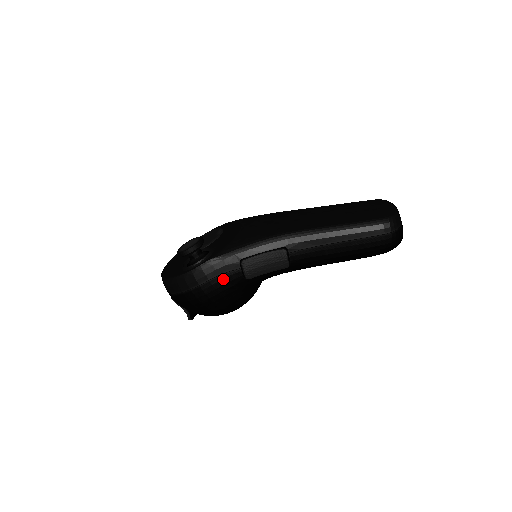
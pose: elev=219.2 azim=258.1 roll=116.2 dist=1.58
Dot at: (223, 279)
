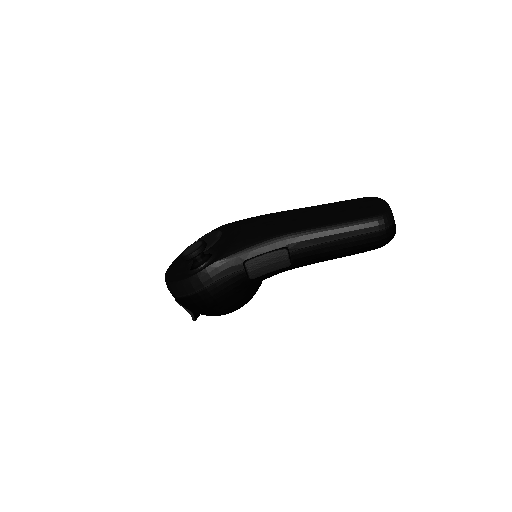
Dot at: (228, 280)
